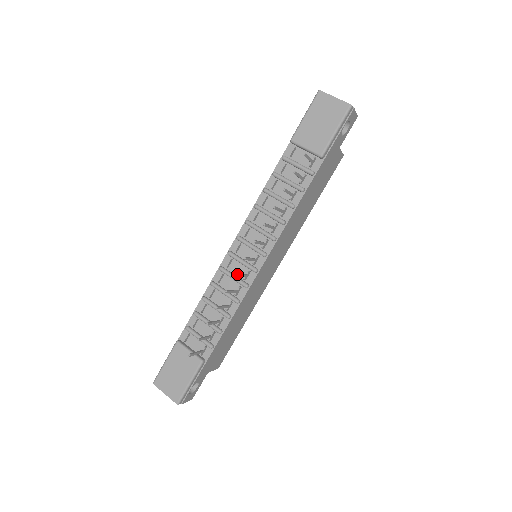
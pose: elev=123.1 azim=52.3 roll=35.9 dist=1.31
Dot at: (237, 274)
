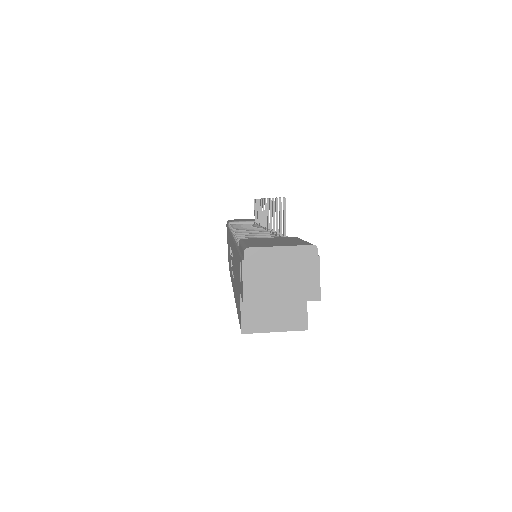
Dot at: (268, 201)
